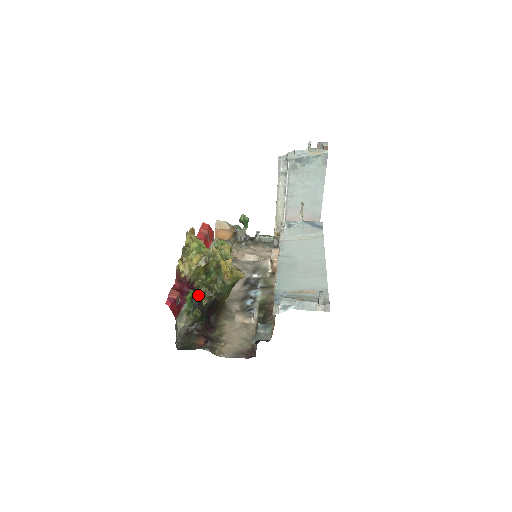
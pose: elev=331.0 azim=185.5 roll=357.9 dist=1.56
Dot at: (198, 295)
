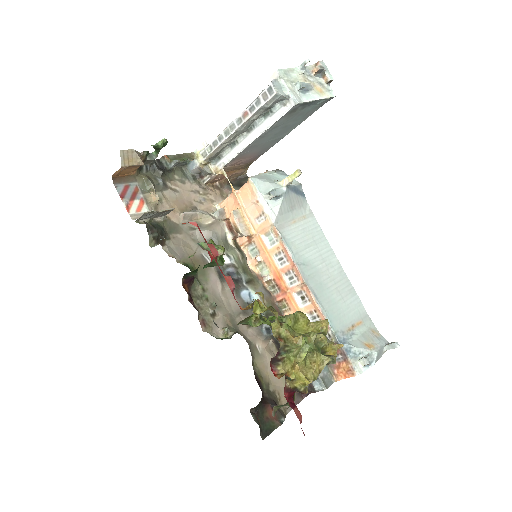
Dot at: occluded
